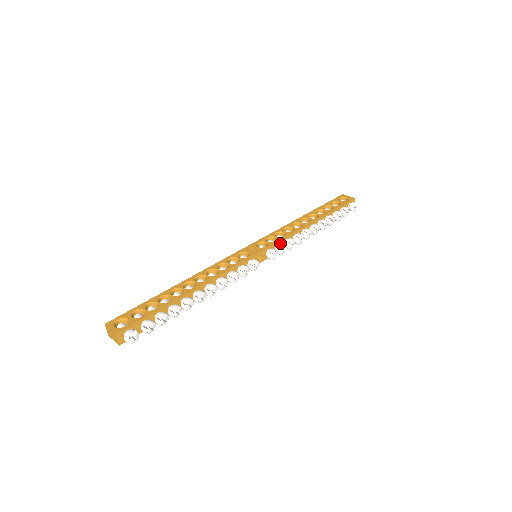
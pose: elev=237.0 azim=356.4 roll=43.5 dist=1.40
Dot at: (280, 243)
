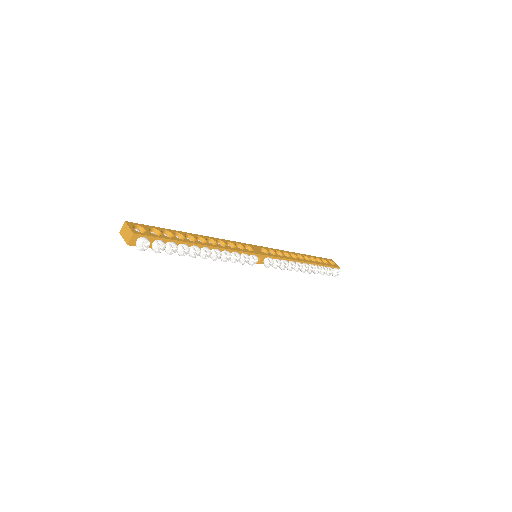
Dot at: (279, 259)
